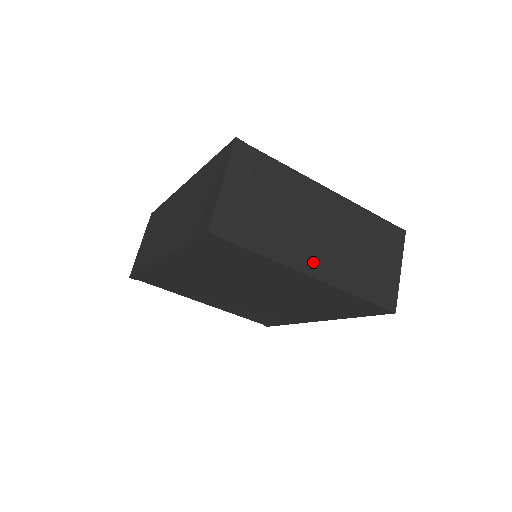
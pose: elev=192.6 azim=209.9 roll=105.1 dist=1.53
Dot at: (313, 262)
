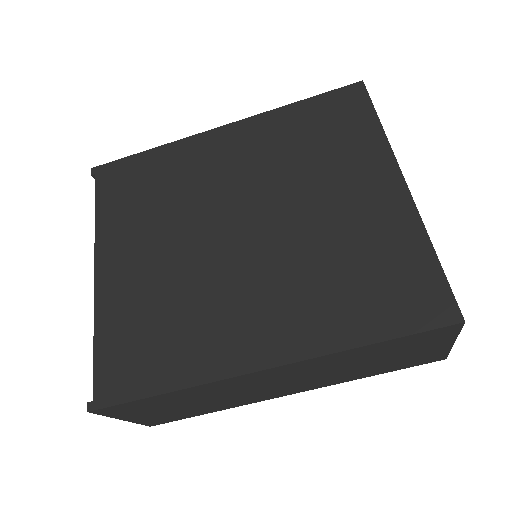
Dot at: occluded
